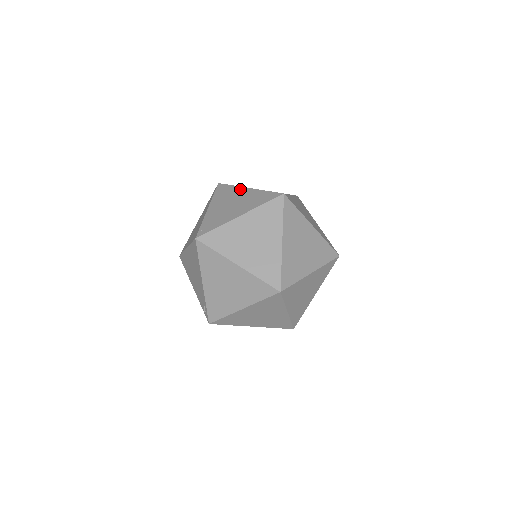
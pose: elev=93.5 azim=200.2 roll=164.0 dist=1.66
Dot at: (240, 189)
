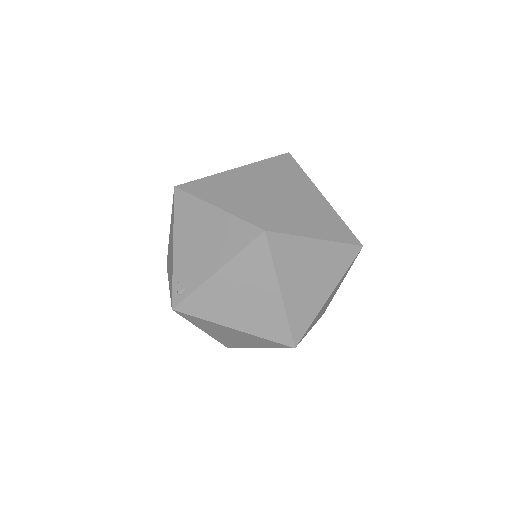
Dot at: (316, 191)
